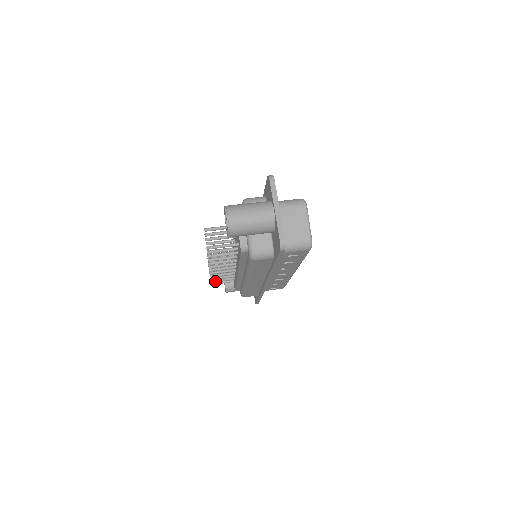
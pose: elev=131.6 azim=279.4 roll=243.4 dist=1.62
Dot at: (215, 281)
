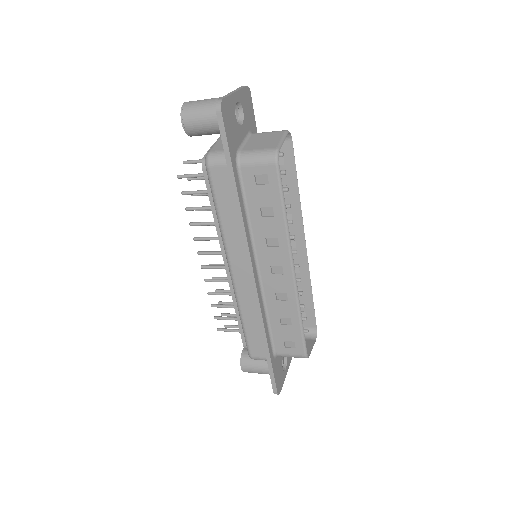
Dot at: (219, 317)
